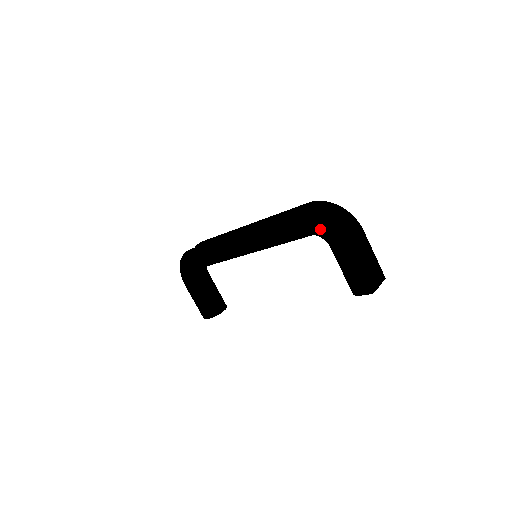
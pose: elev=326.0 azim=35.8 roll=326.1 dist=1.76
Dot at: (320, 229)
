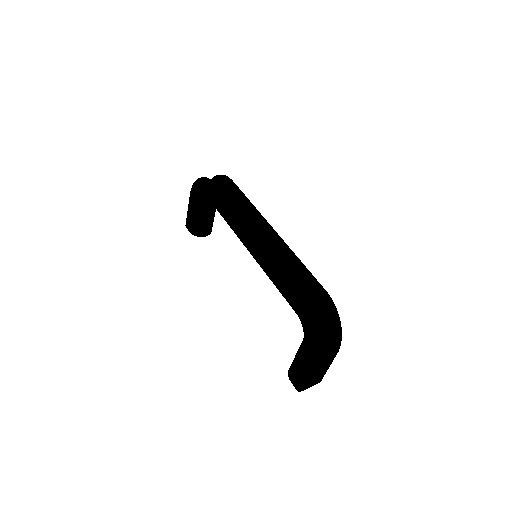
Dot at: (306, 330)
